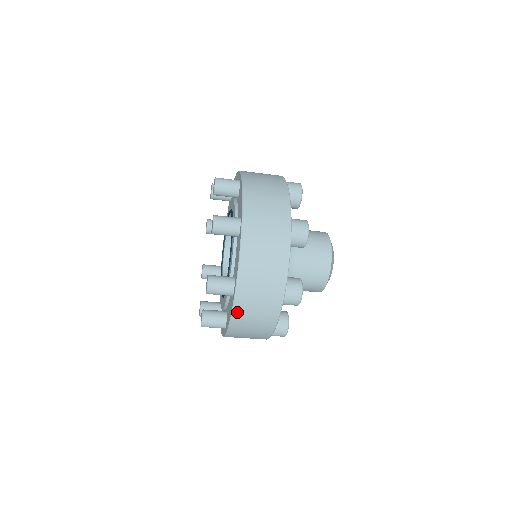
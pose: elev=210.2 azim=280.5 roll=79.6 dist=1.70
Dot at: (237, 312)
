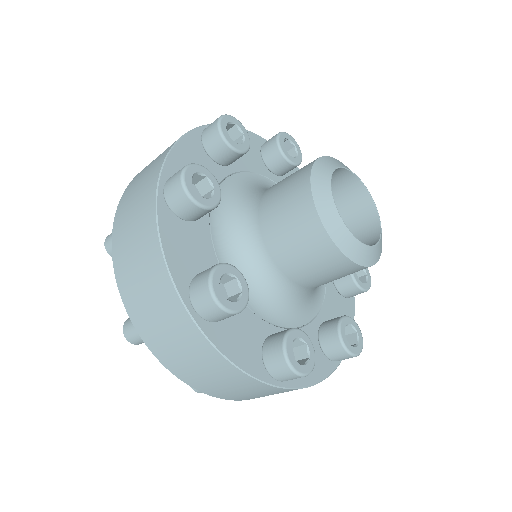
Dot at: (116, 248)
